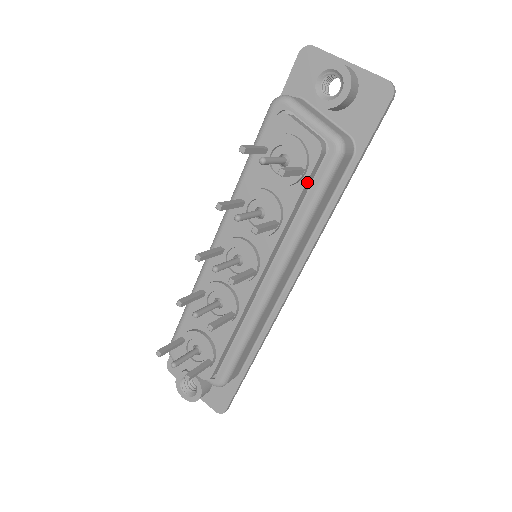
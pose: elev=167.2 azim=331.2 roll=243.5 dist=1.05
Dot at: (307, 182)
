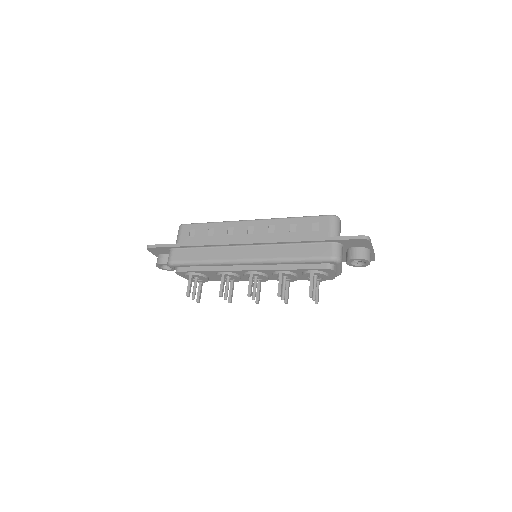
Dot at: occluded
